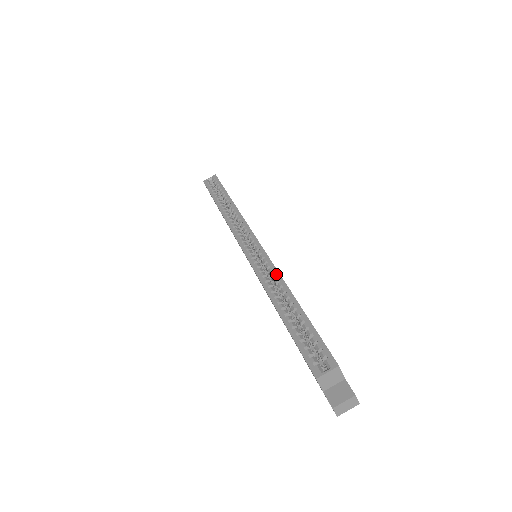
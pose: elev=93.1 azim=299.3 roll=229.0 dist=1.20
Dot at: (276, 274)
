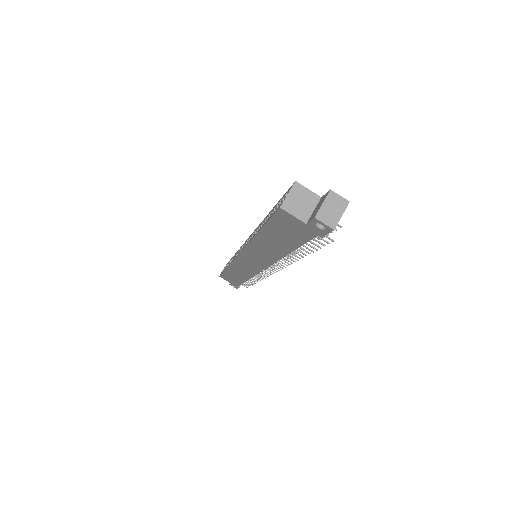
Dot at: (256, 229)
